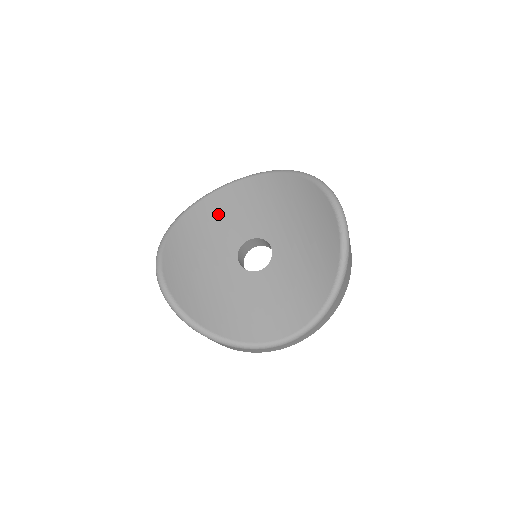
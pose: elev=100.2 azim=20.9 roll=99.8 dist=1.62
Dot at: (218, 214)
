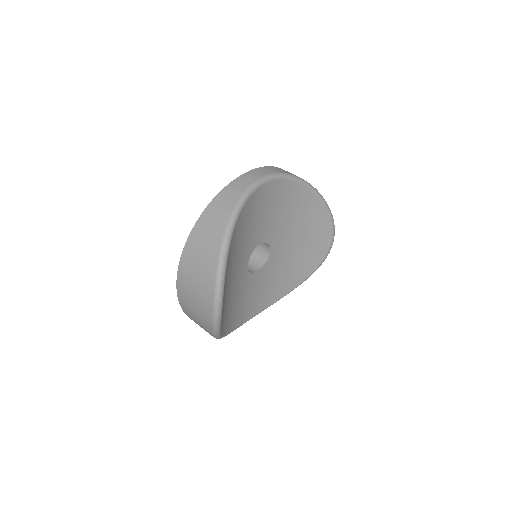
Dot at: (251, 218)
